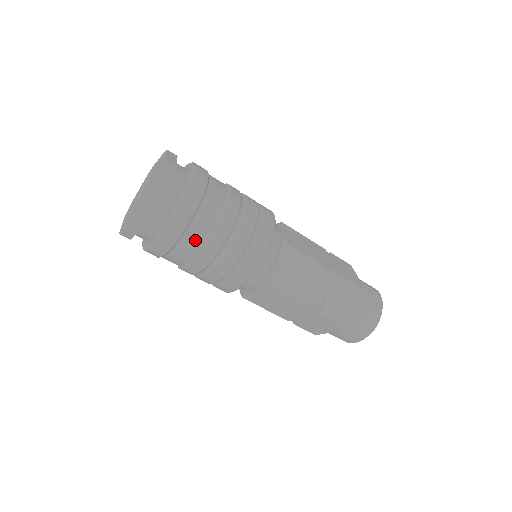
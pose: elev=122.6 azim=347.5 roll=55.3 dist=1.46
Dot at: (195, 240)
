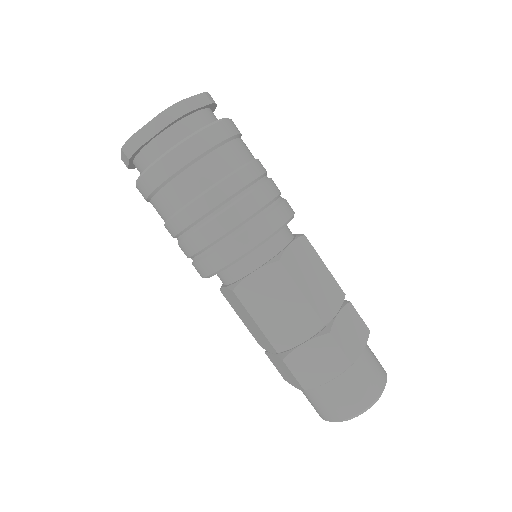
Dot at: (172, 199)
